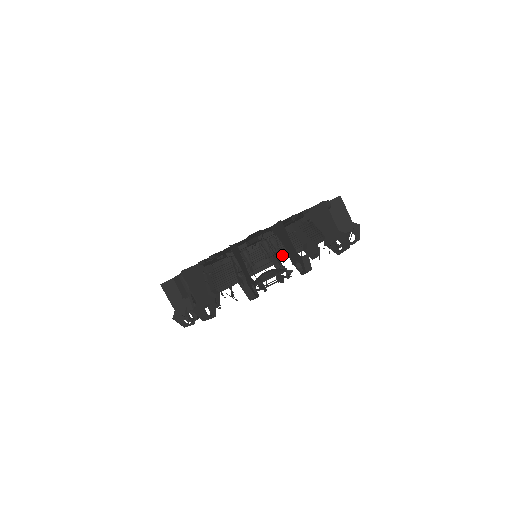
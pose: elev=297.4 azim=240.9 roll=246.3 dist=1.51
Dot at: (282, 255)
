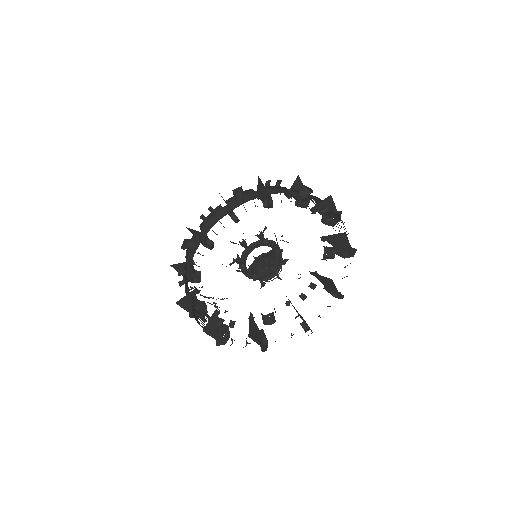
Dot at: (280, 253)
